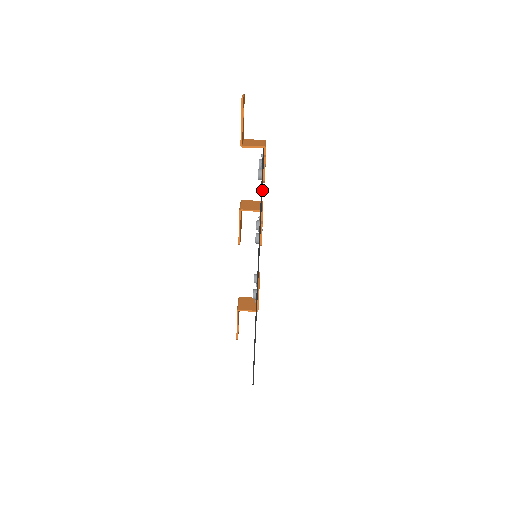
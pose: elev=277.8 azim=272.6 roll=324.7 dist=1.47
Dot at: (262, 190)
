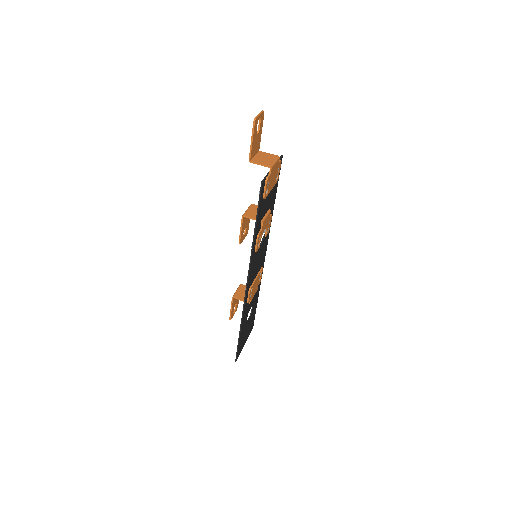
Dot at: (258, 207)
